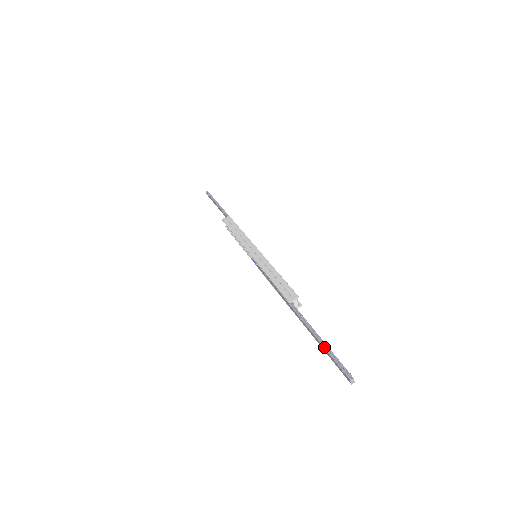
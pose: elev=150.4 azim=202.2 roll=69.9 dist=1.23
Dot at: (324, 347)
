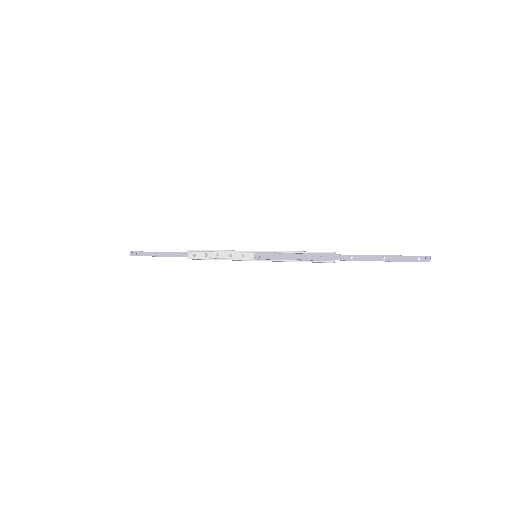
Dot at: (392, 255)
